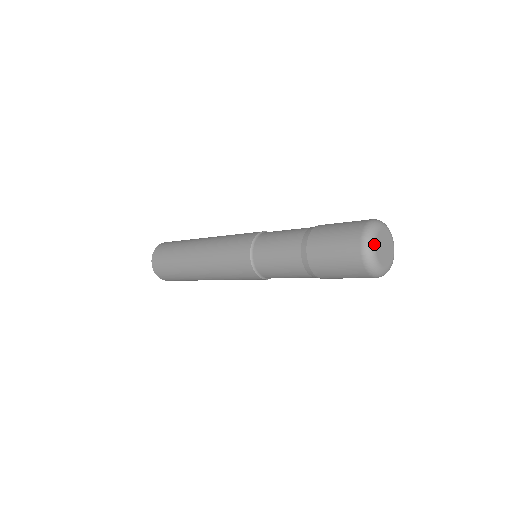
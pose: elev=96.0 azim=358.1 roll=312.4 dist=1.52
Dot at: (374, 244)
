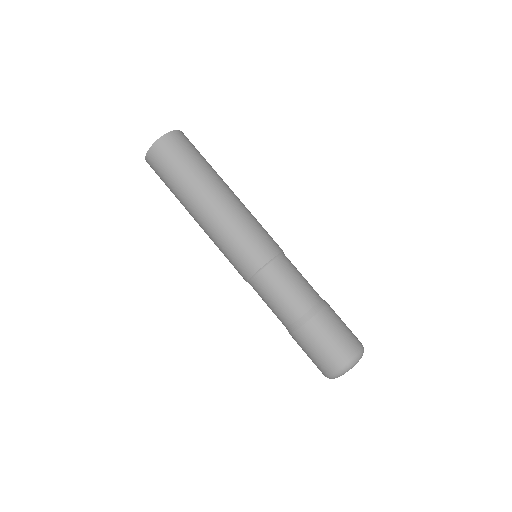
Dot at: occluded
